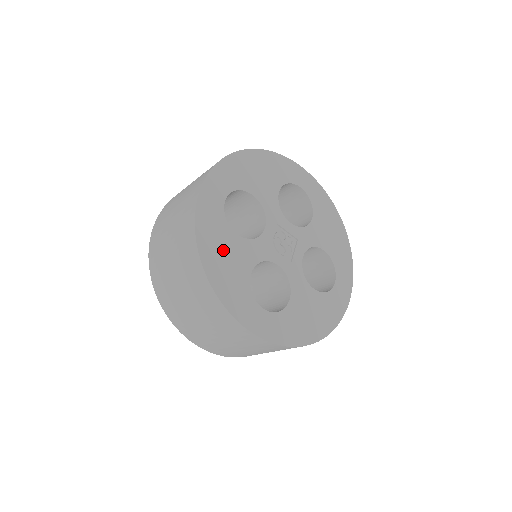
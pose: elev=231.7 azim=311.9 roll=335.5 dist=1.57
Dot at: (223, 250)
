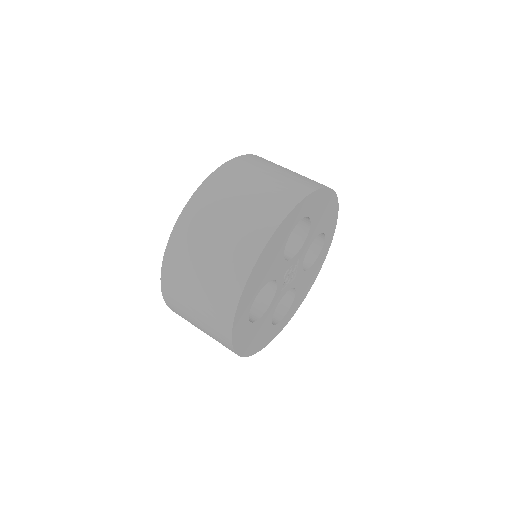
Dot at: (272, 256)
